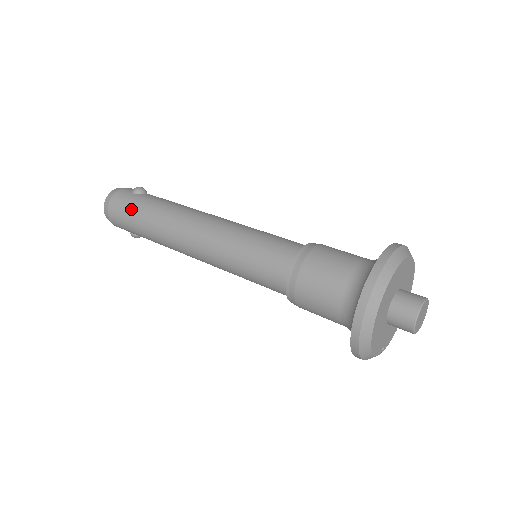
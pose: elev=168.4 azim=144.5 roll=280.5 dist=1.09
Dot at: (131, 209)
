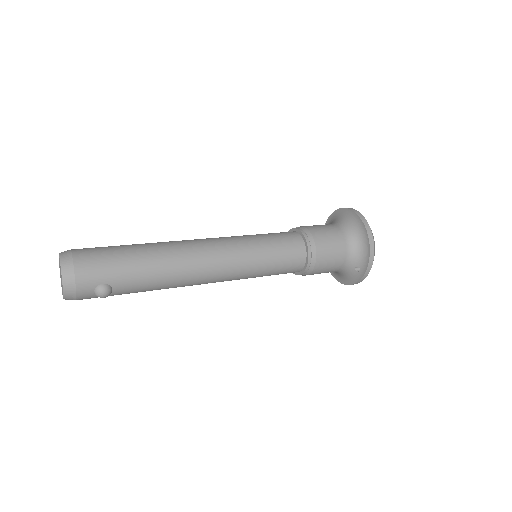
Dot at: (113, 247)
